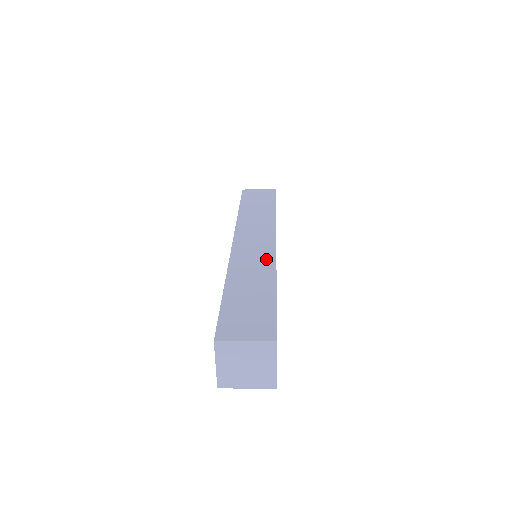
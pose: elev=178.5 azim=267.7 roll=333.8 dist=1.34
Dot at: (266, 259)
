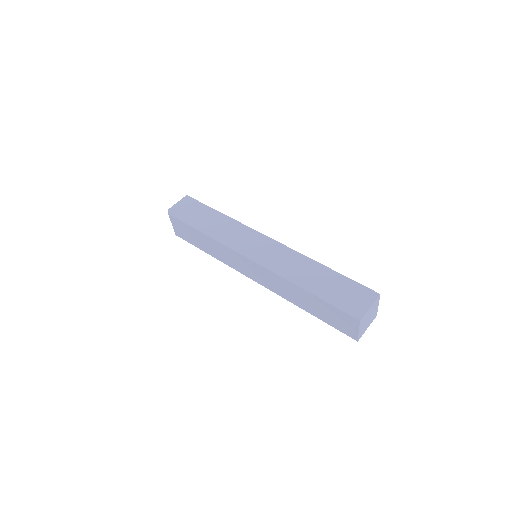
Dot at: (290, 255)
